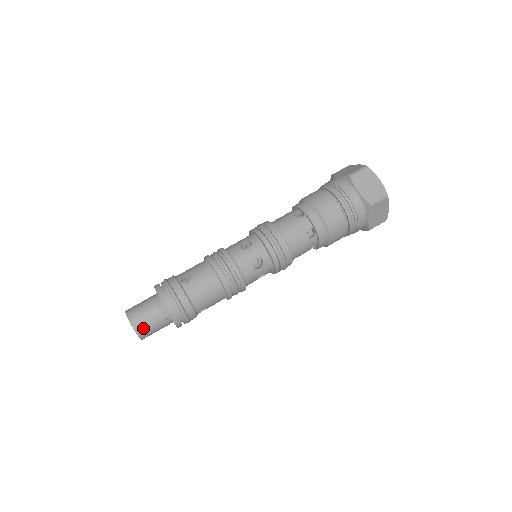
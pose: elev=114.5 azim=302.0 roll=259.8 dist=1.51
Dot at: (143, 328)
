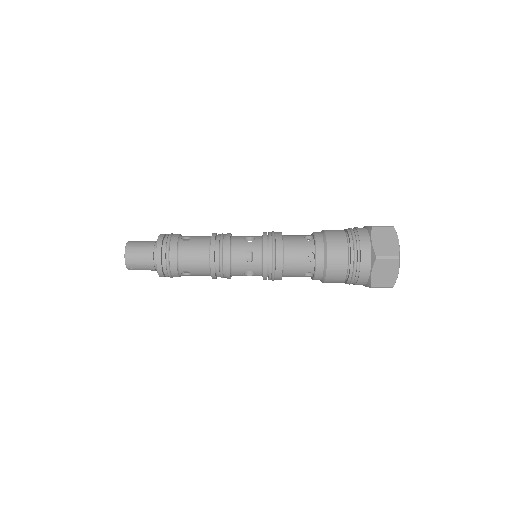
Dot at: (132, 257)
